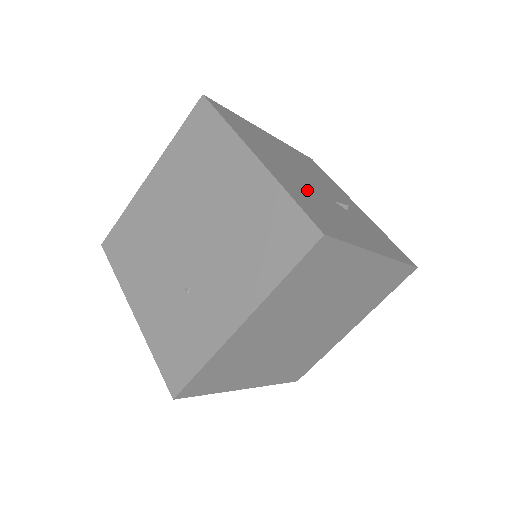
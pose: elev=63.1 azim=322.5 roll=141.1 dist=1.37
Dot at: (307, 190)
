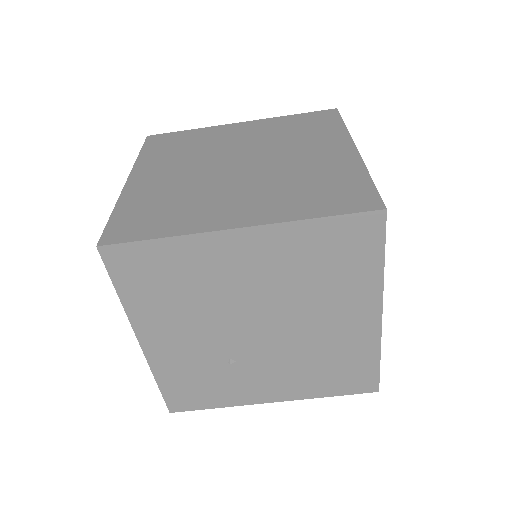
Dot at: occluded
